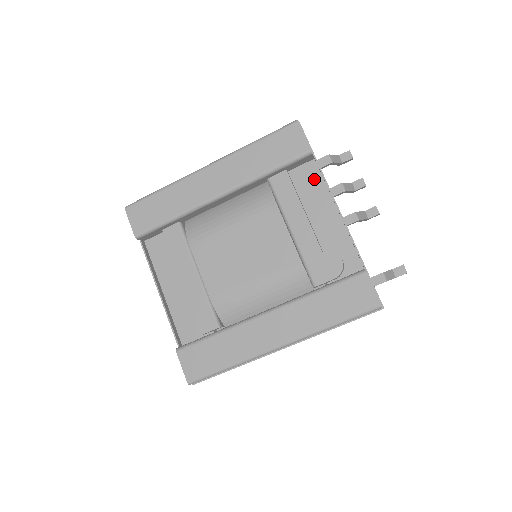
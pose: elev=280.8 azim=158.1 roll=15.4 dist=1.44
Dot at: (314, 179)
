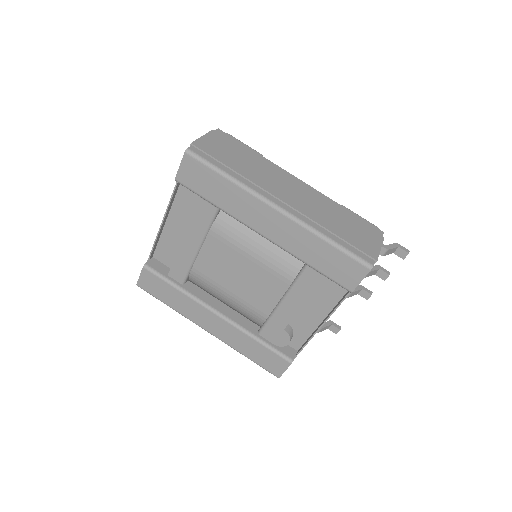
Dot at: (337, 291)
